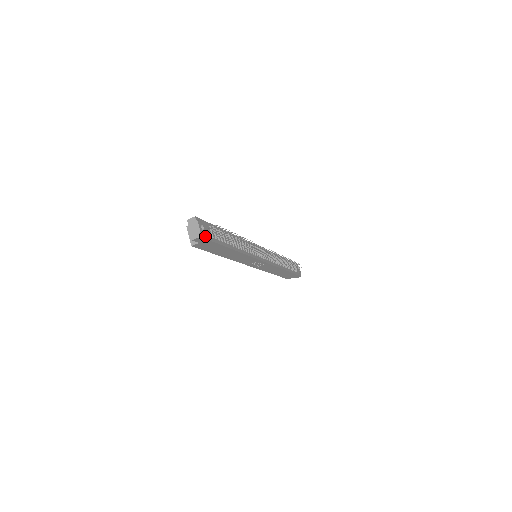
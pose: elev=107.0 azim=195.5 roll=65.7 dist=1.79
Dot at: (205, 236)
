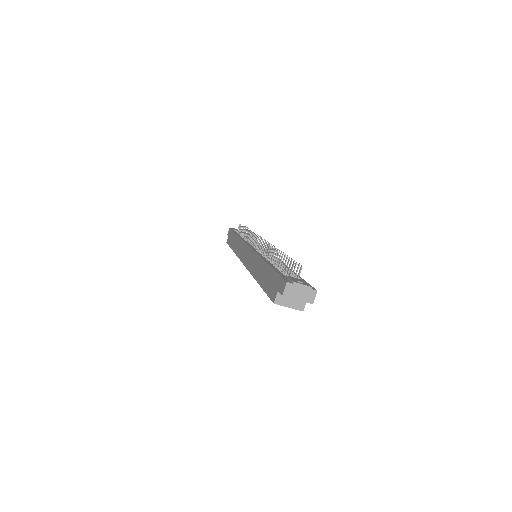
Dot at: occluded
